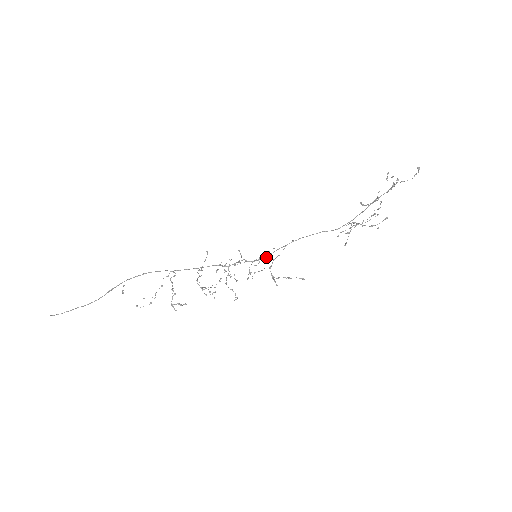
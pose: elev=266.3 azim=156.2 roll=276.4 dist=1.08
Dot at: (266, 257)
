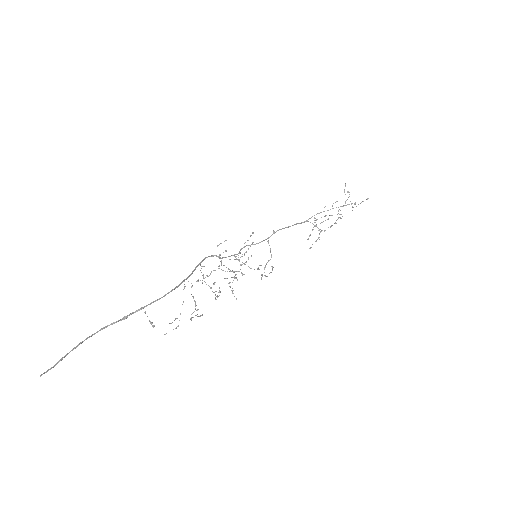
Dot at: occluded
